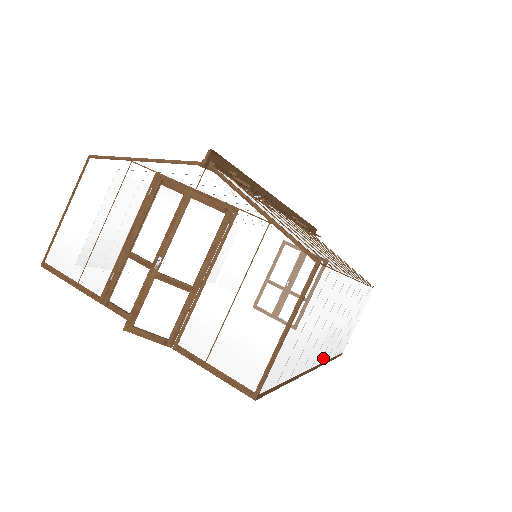
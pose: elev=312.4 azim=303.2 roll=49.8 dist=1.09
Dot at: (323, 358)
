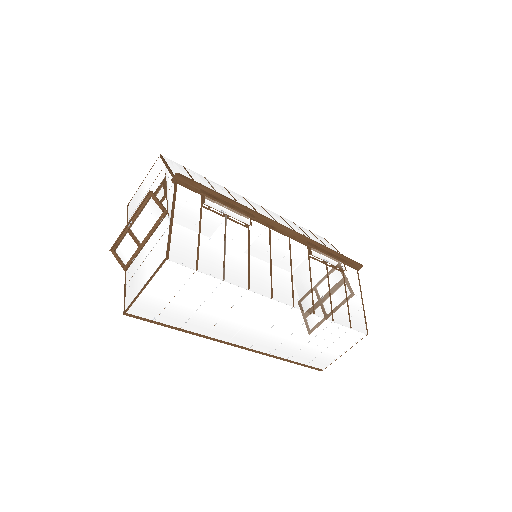
Dot at: (256, 347)
